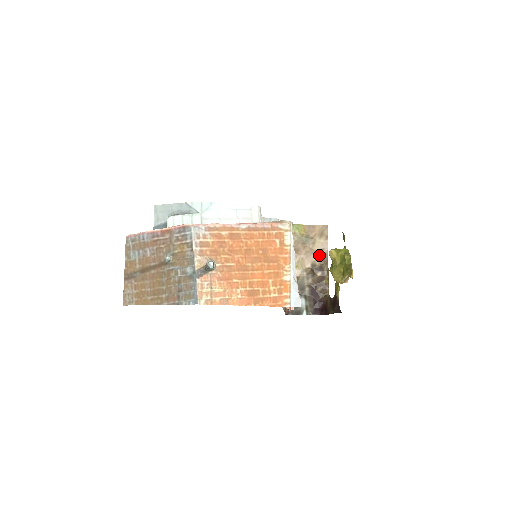
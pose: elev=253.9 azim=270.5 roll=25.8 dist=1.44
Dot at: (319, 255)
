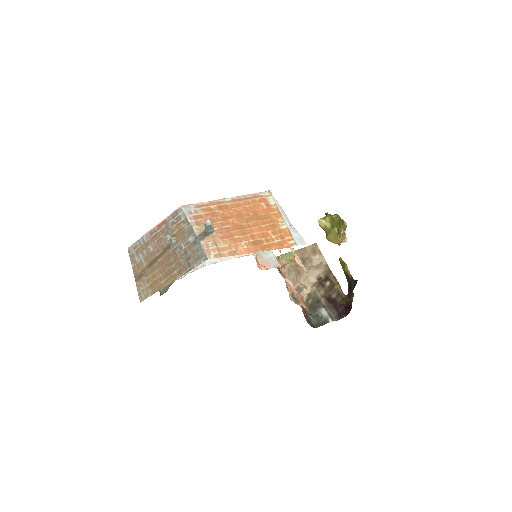
Dot at: (320, 269)
